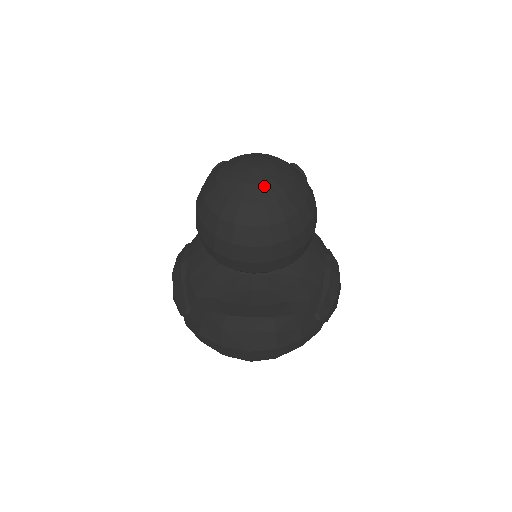
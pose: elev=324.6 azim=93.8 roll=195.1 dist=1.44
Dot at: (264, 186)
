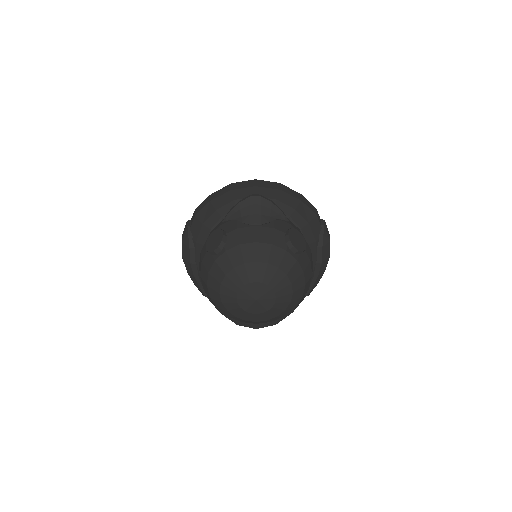
Dot at: (266, 314)
